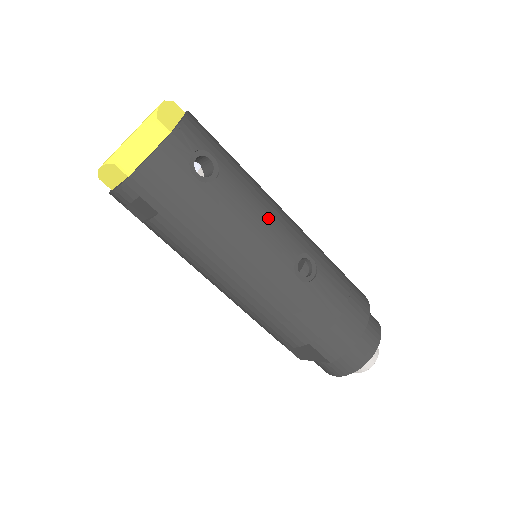
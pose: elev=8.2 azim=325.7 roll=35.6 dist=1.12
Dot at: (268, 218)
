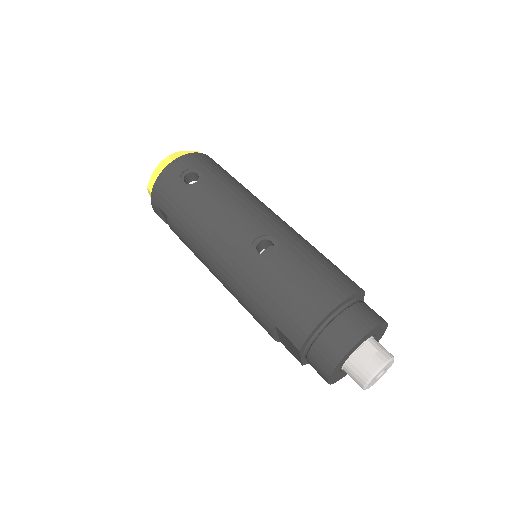
Dot at: (236, 209)
